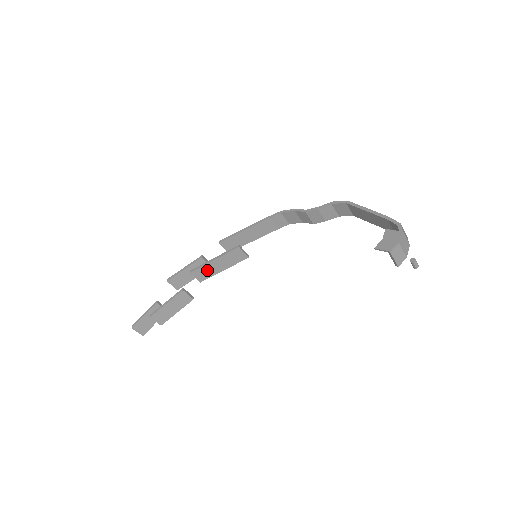
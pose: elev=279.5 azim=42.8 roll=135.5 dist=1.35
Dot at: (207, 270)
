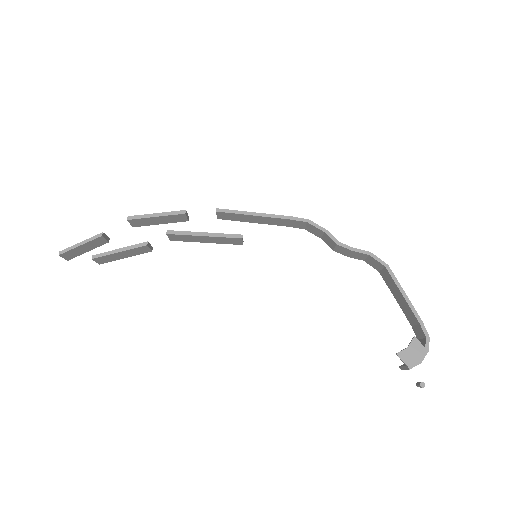
Dot at: (188, 238)
